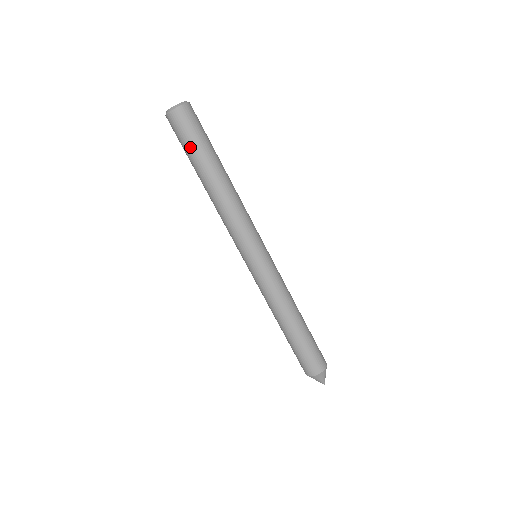
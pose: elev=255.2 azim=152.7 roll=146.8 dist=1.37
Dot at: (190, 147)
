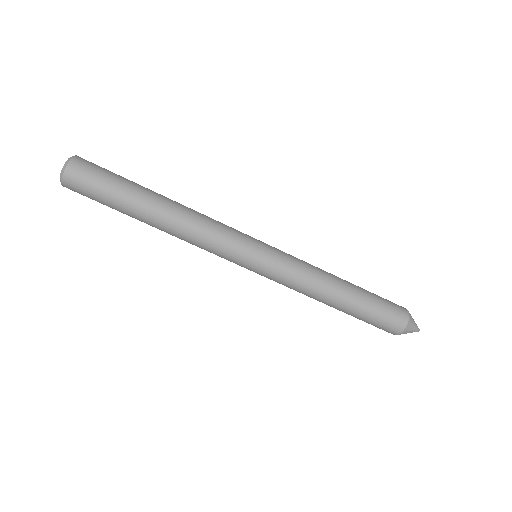
Dot at: (110, 193)
